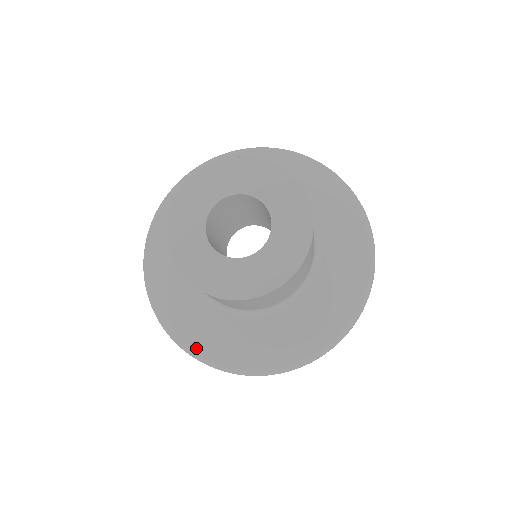
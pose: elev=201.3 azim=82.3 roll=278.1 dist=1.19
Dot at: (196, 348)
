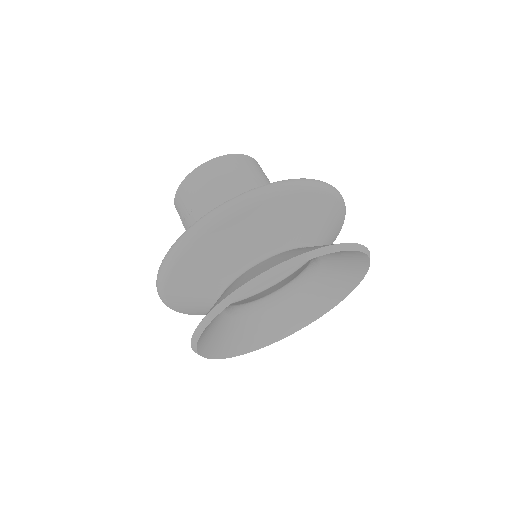
Dot at: occluded
